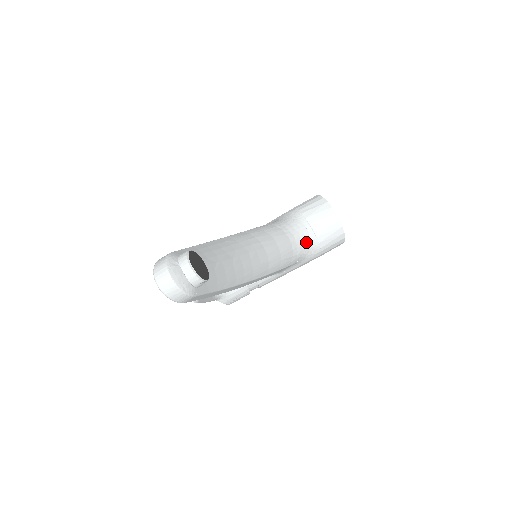
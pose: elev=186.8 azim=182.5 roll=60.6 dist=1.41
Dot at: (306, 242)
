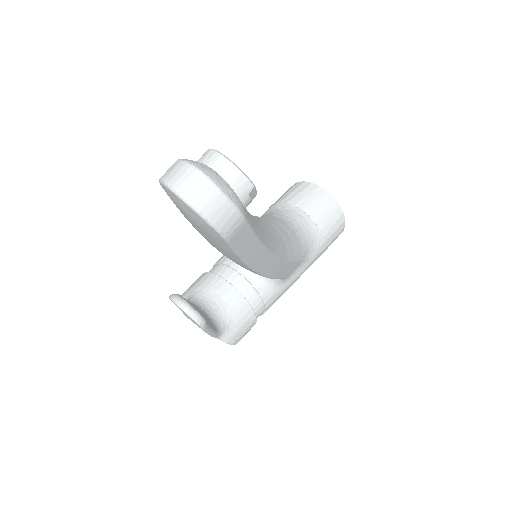
Dot at: (307, 230)
